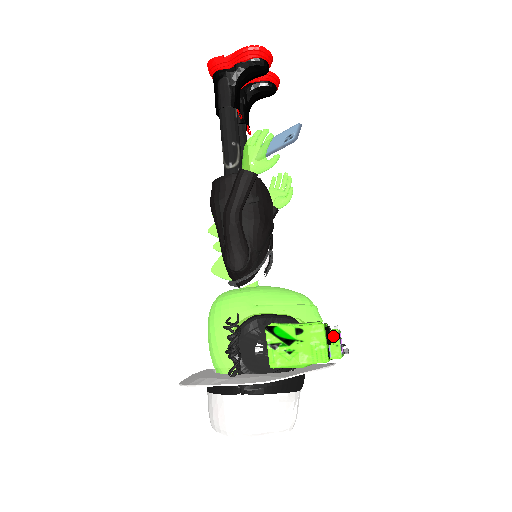
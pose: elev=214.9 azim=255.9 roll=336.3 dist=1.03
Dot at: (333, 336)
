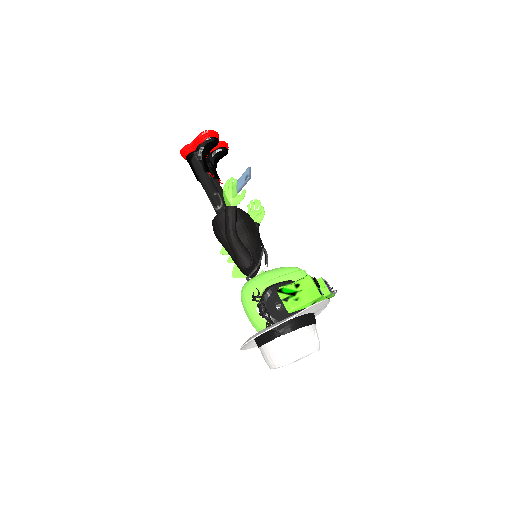
Dot at: (320, 282)
